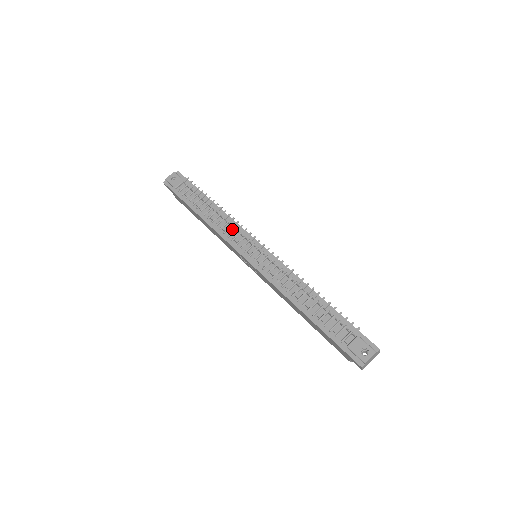
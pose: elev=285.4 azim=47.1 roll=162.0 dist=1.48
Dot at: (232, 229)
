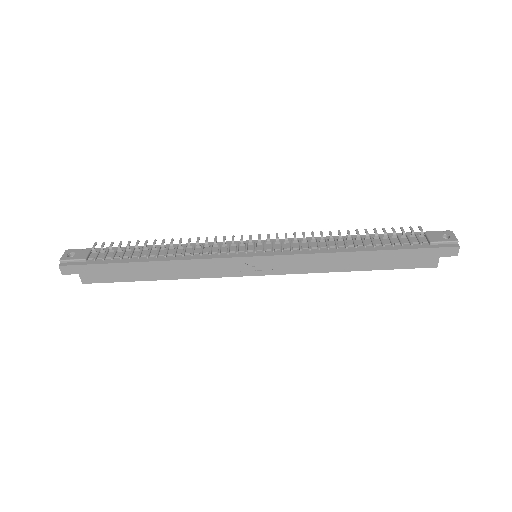
Dot at: (206, 248)
